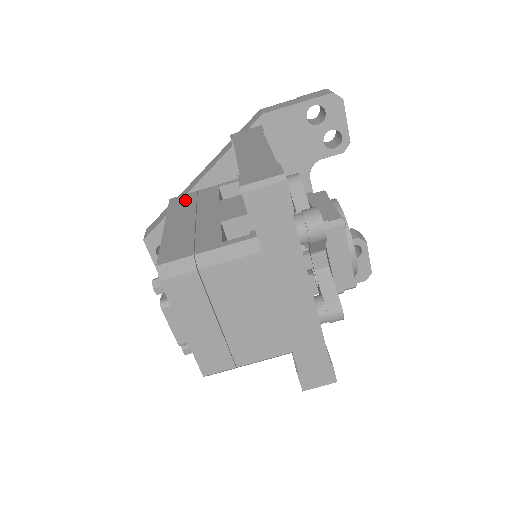
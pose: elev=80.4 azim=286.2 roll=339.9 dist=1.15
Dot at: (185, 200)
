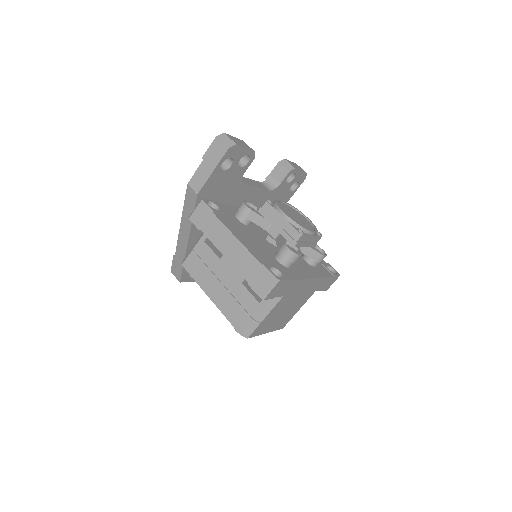
Dot at: (195, 264)
